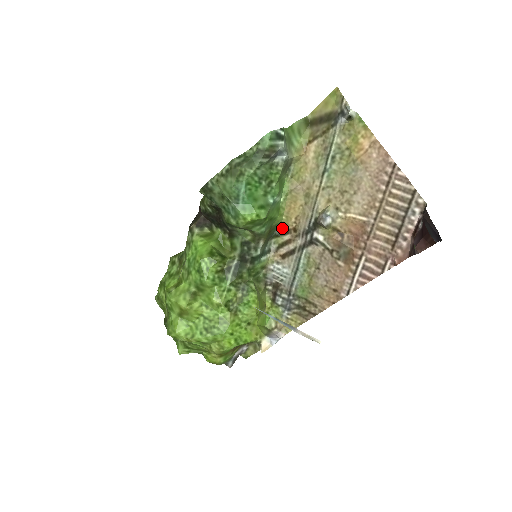
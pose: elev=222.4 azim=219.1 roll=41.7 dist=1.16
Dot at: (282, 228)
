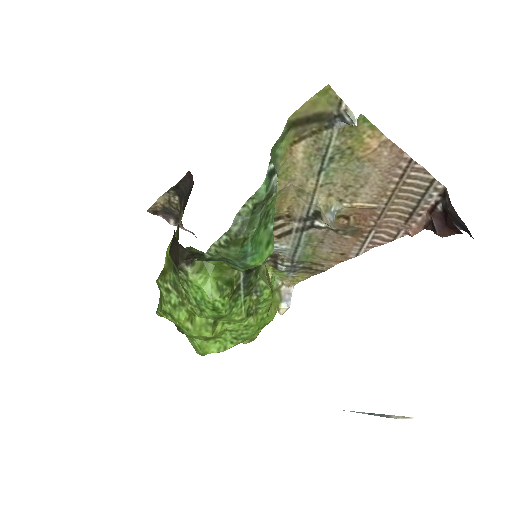
Dot at: occluded
